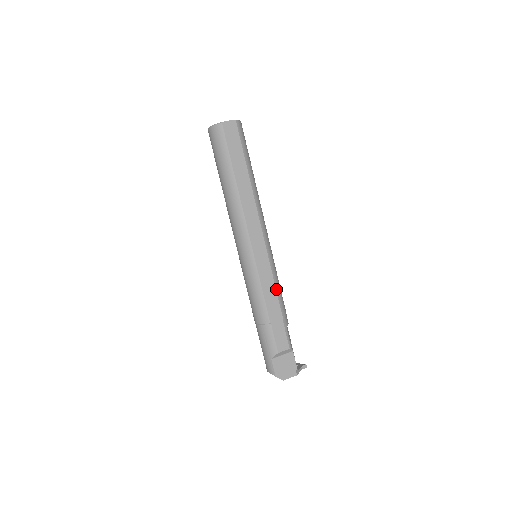
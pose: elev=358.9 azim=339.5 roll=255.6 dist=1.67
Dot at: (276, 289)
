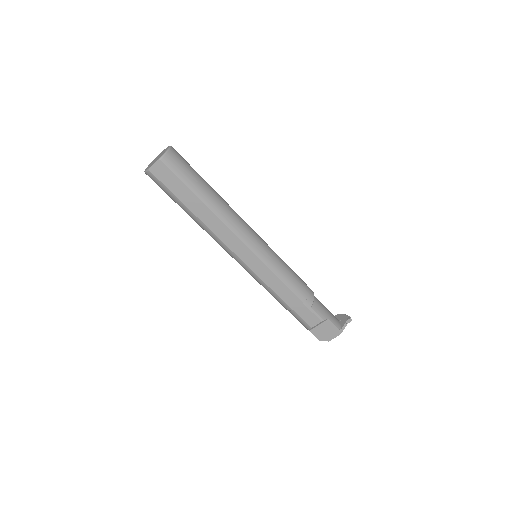
Dot at: (284, 283)
